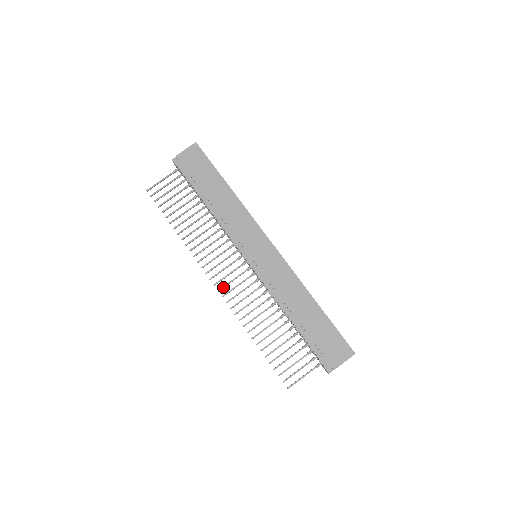
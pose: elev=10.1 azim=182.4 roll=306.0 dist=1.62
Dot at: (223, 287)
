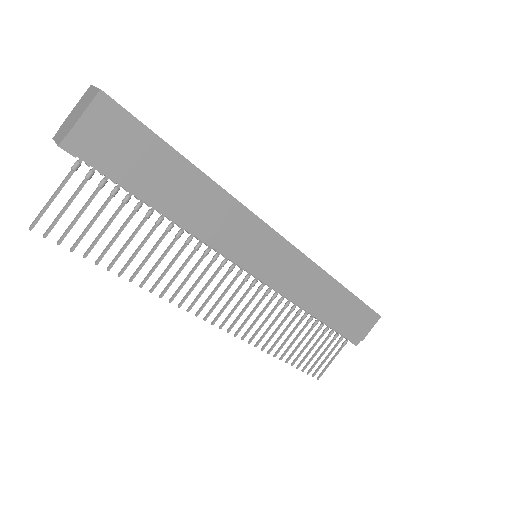
Dot at: (226, 321)
